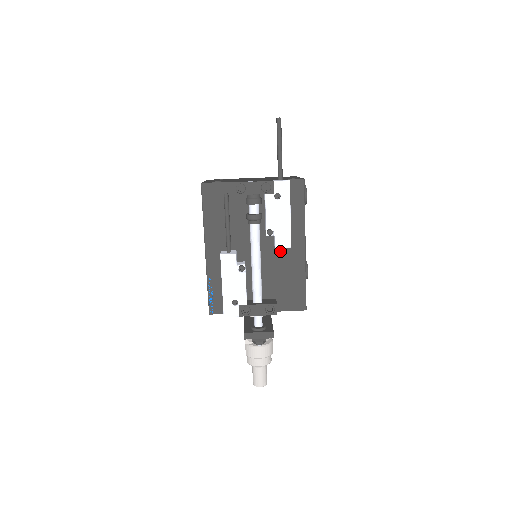
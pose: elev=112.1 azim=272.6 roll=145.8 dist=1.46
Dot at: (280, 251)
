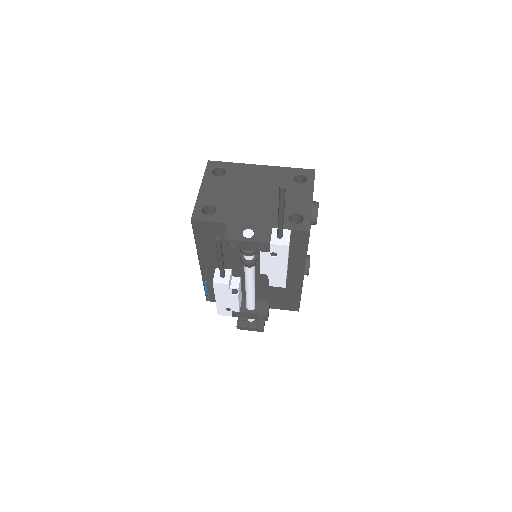
Dot at: occluded
